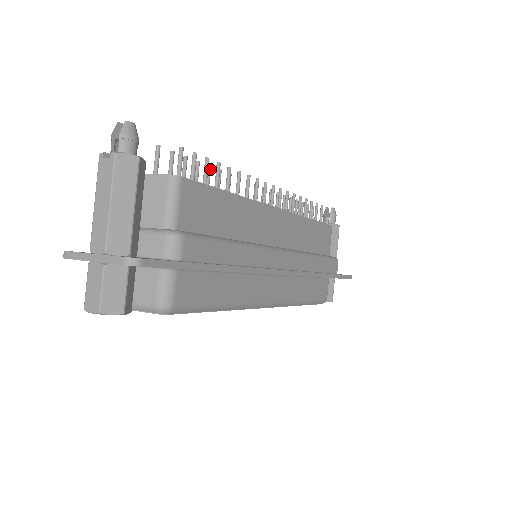
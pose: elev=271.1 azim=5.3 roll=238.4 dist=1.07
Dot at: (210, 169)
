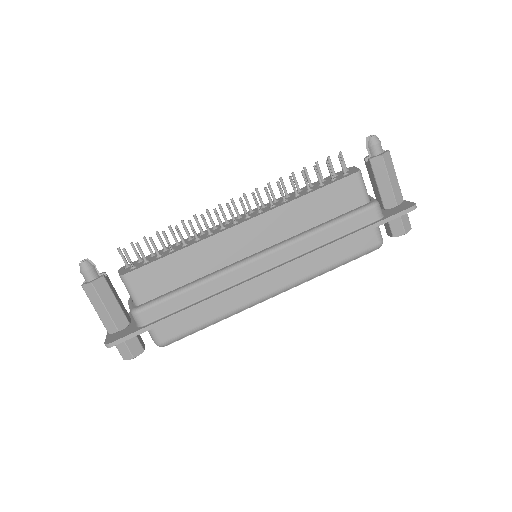
Dot at: (170, 229)
